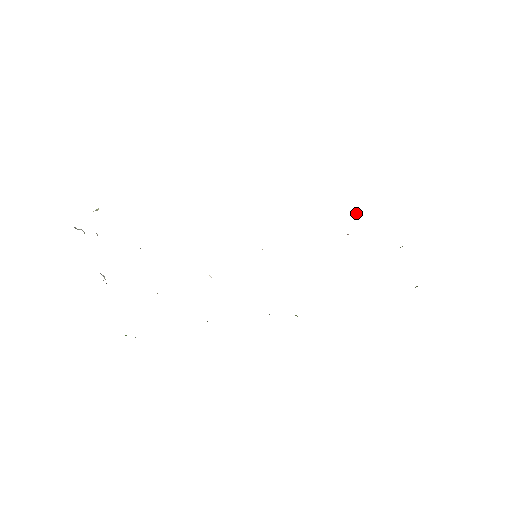
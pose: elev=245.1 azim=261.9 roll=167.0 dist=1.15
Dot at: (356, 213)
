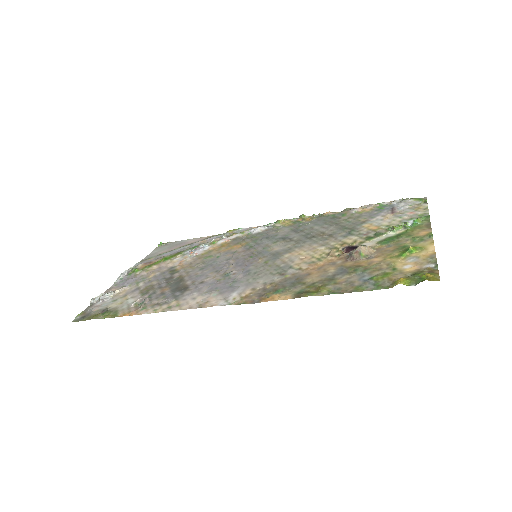
Dot at: (351, 253)
